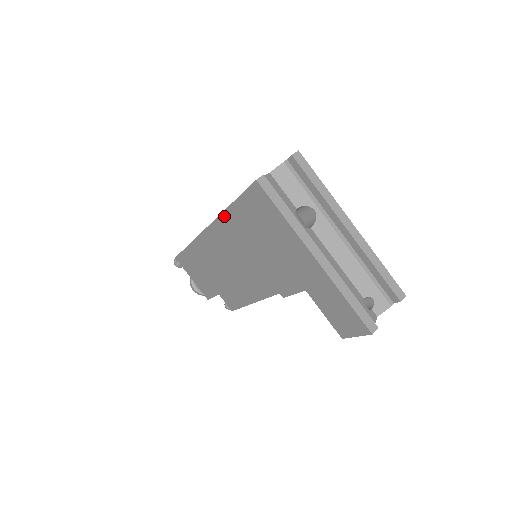
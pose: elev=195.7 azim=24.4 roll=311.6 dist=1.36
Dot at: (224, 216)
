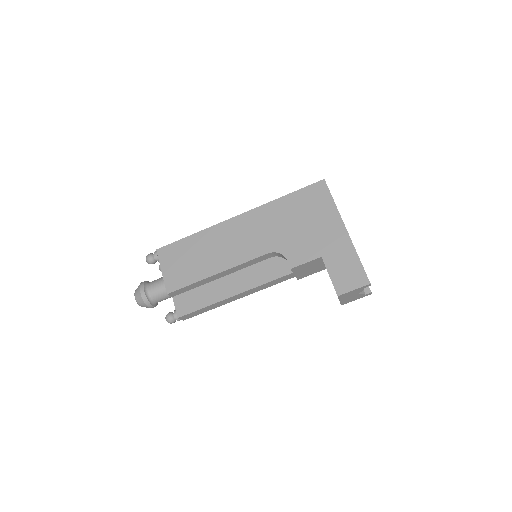
Dot at: (271, 204)
